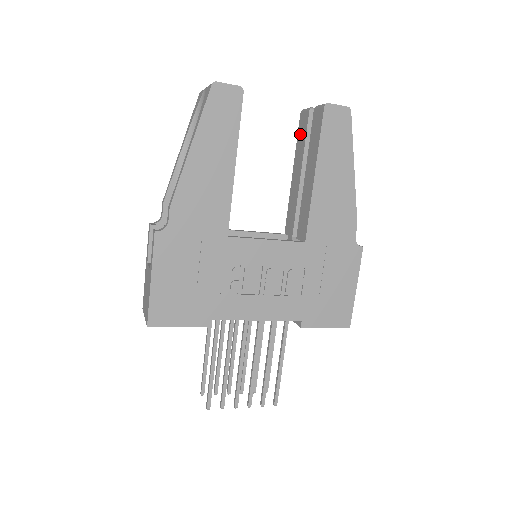
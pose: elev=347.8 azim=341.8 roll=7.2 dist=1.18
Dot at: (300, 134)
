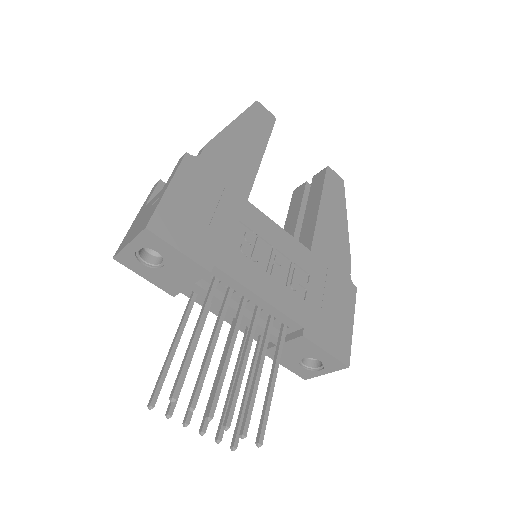
Dot at: (294, 200)
